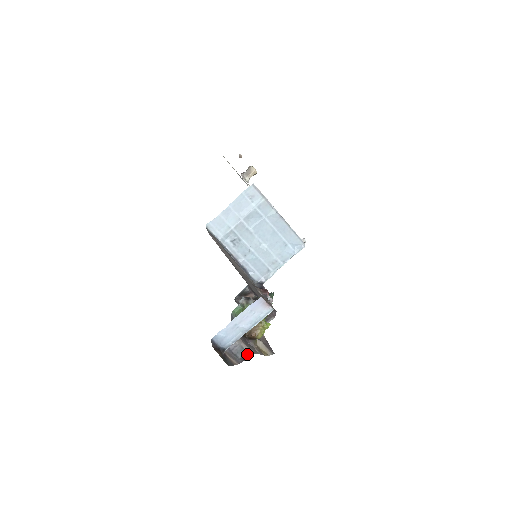
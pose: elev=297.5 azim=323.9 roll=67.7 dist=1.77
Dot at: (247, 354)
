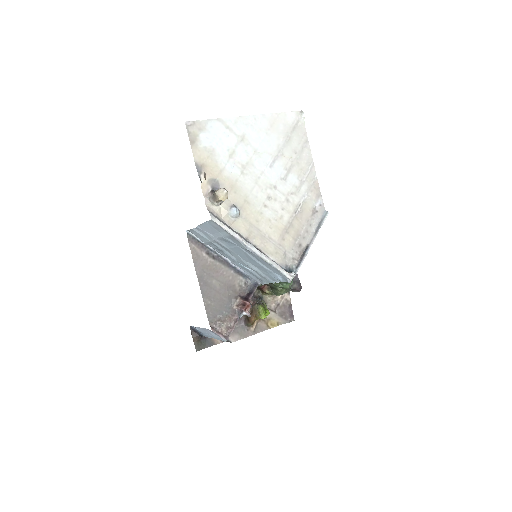
Dot at: (228, 341)
